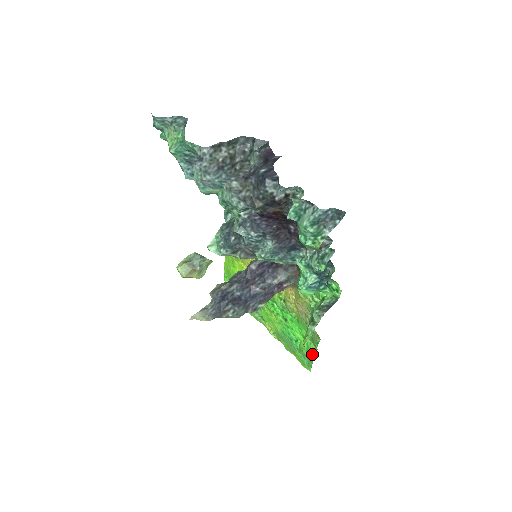
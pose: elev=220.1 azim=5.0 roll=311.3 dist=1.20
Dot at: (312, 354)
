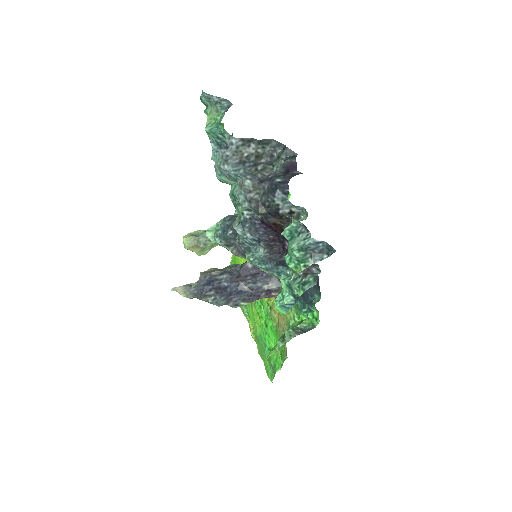
Dot at: (277, 367)
